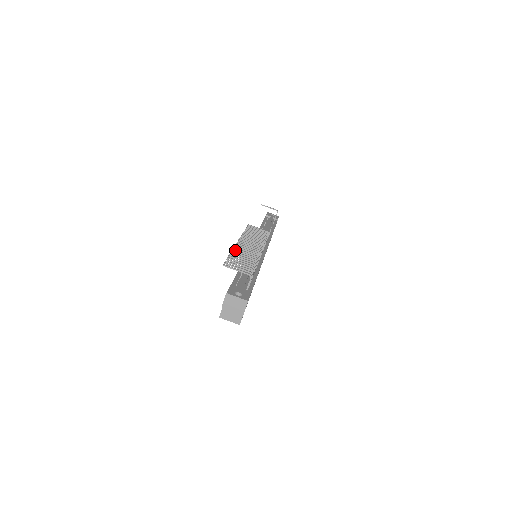
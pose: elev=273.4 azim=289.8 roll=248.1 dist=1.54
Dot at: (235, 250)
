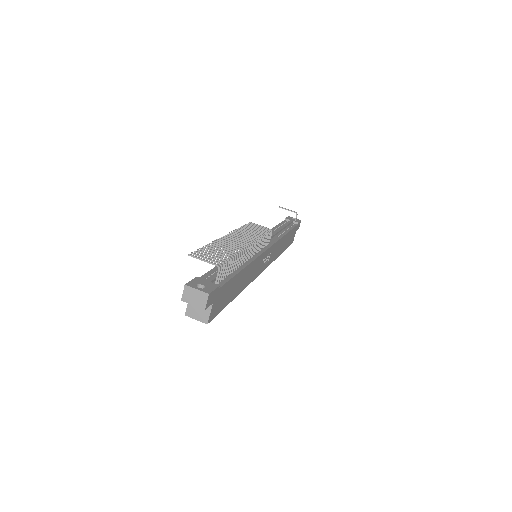
Dot at: (215, 242)
